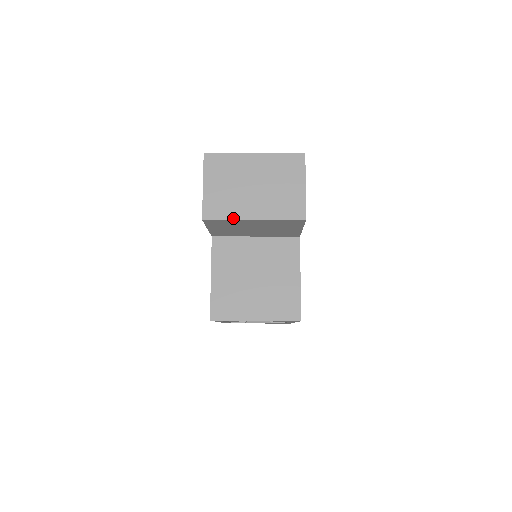
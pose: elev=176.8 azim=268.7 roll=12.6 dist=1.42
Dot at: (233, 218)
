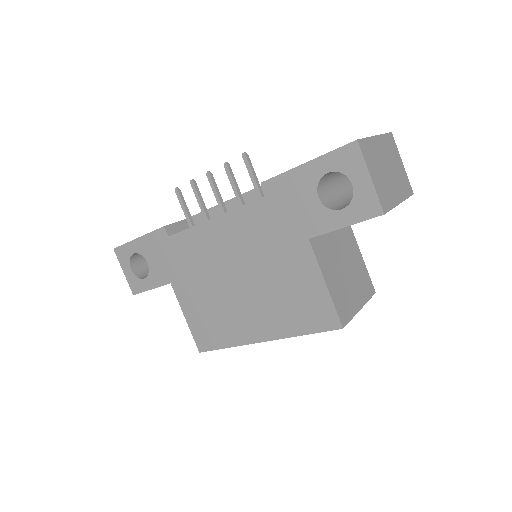
Dot at: (394, 206)
